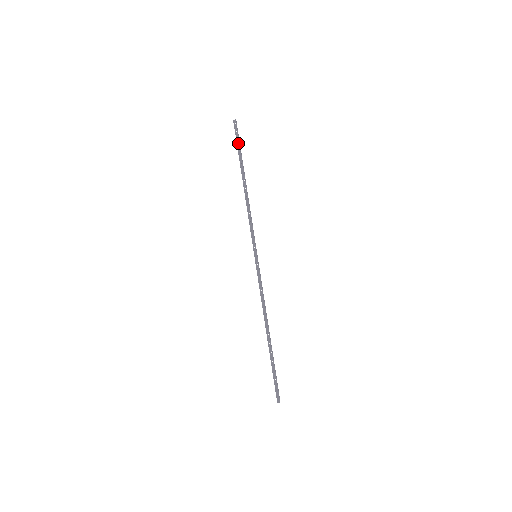
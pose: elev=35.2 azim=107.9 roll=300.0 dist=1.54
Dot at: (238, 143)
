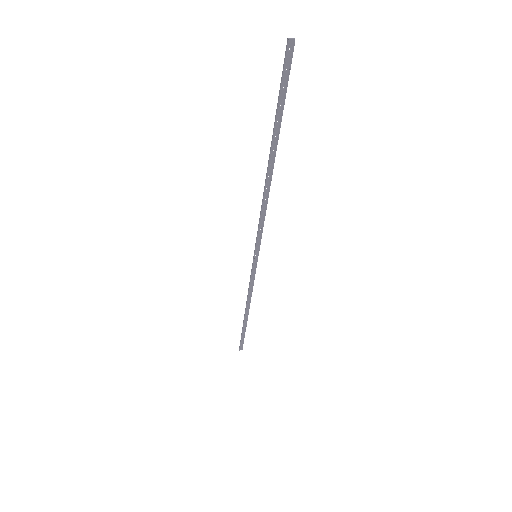
Dot at: (282, 96)
